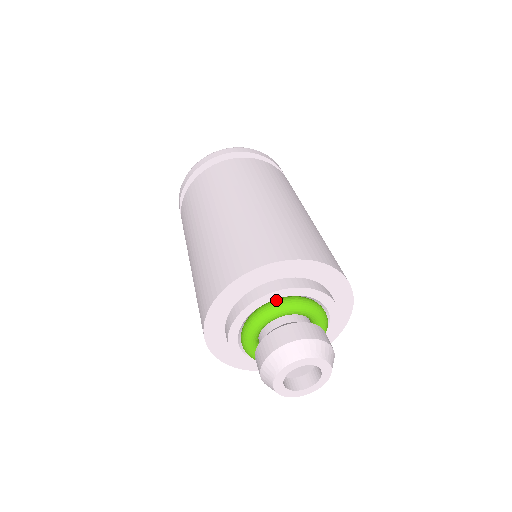
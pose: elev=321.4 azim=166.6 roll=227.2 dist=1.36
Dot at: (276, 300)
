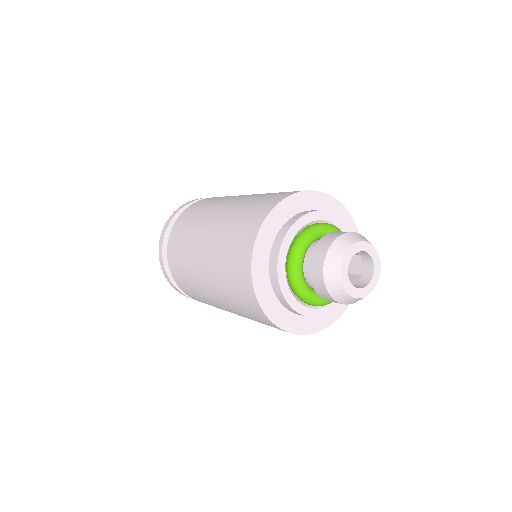
Dot at: (319, 222)
